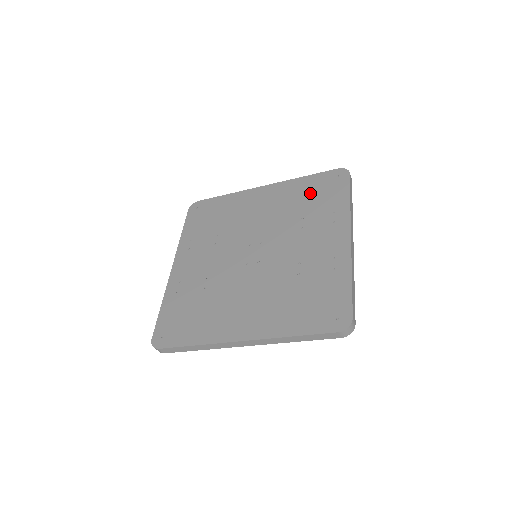
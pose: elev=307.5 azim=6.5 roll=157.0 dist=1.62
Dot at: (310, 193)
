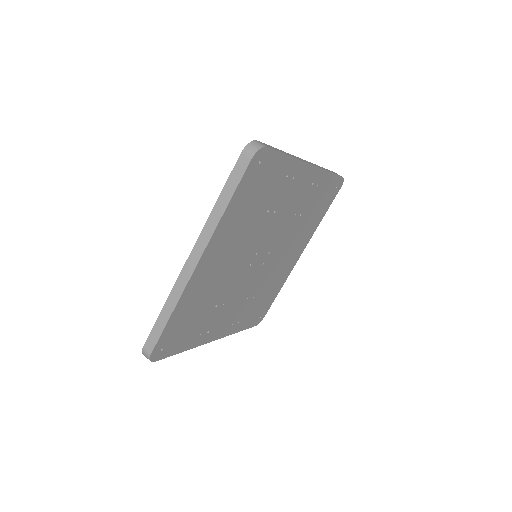
Dot at: occluded
